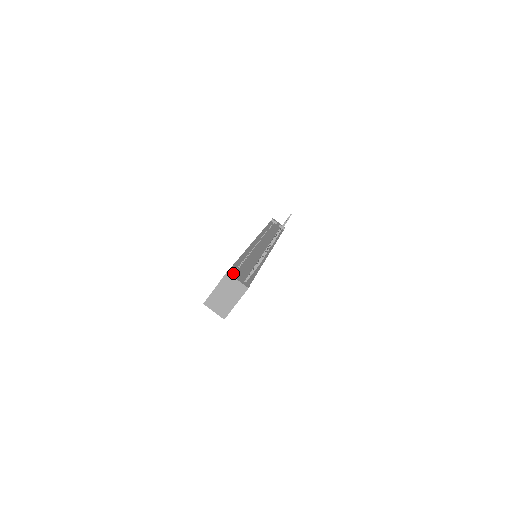
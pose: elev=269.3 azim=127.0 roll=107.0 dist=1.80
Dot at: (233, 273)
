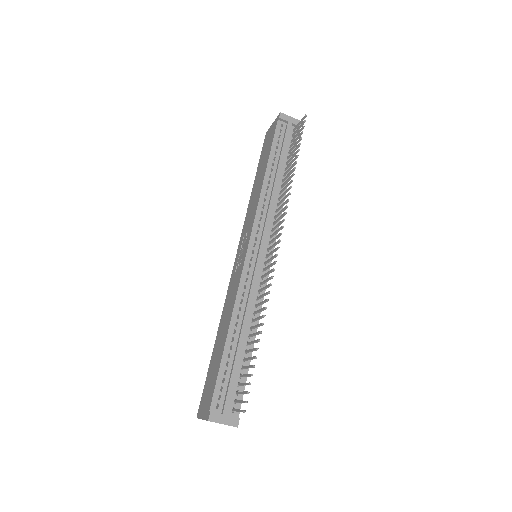
Dot at: (216, 413)
